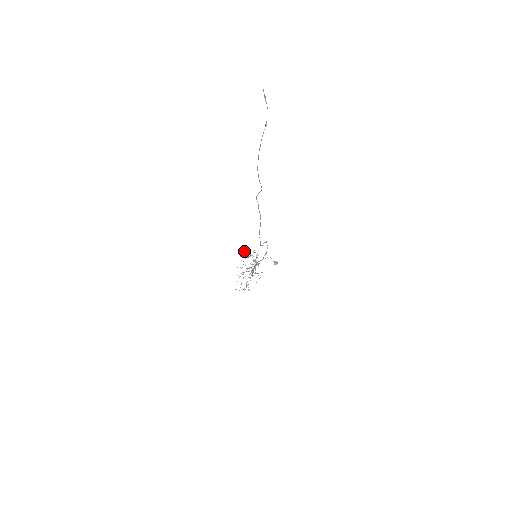
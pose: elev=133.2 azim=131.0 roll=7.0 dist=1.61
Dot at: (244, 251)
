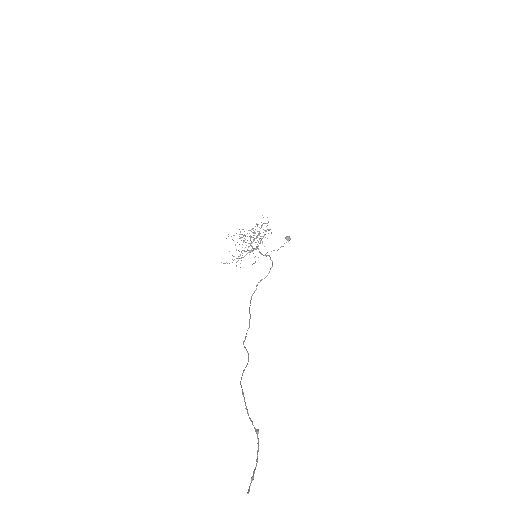
Dot at: (248, 230)
